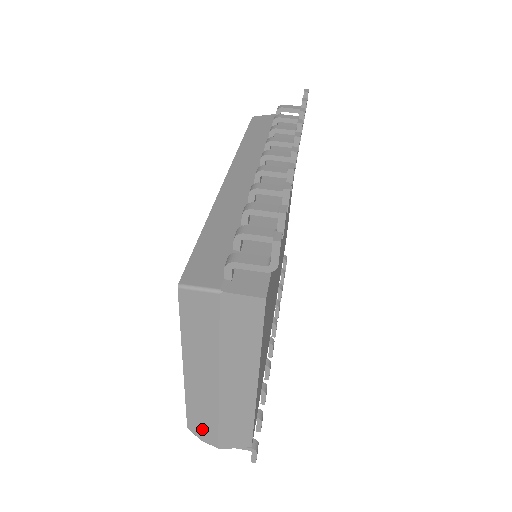
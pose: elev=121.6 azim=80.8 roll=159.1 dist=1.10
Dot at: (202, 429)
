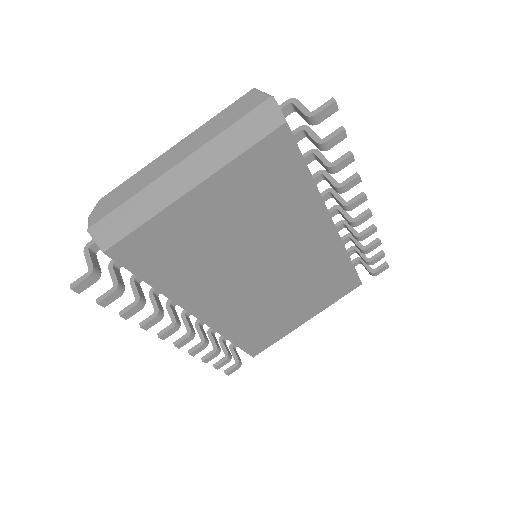
Dot at: (107, 204)
